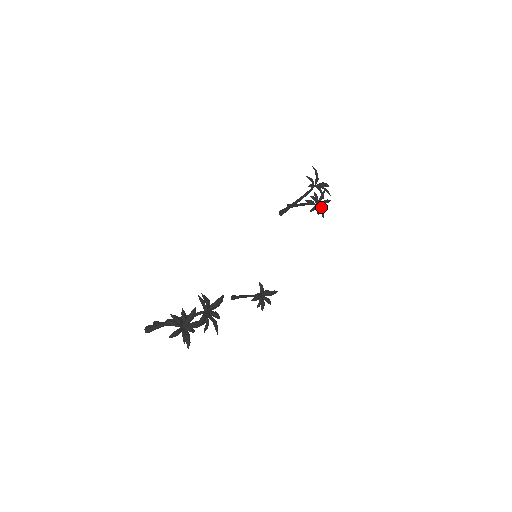
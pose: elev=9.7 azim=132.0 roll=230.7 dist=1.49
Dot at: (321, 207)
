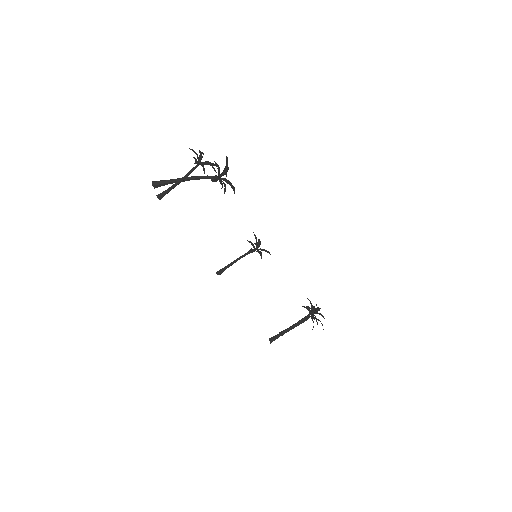
Dot at: occluded
